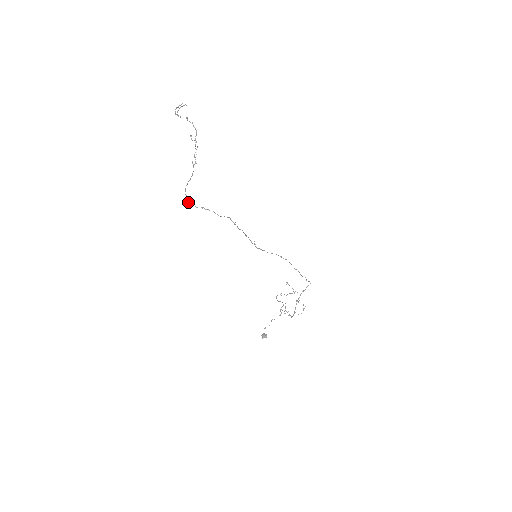
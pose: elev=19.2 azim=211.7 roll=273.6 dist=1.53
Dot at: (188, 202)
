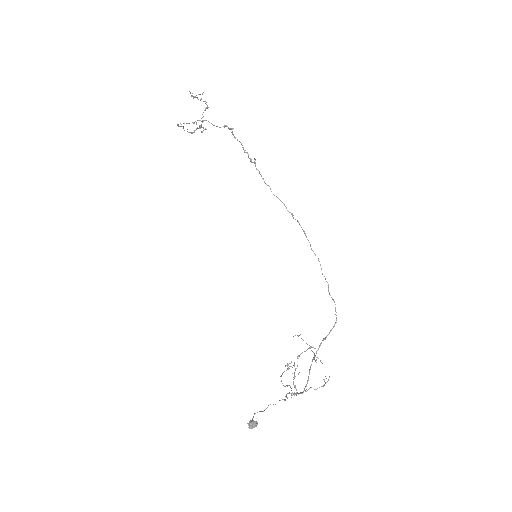
Dot at: occluded
